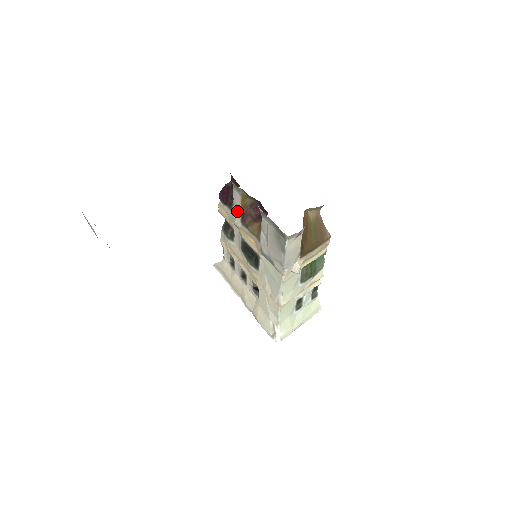
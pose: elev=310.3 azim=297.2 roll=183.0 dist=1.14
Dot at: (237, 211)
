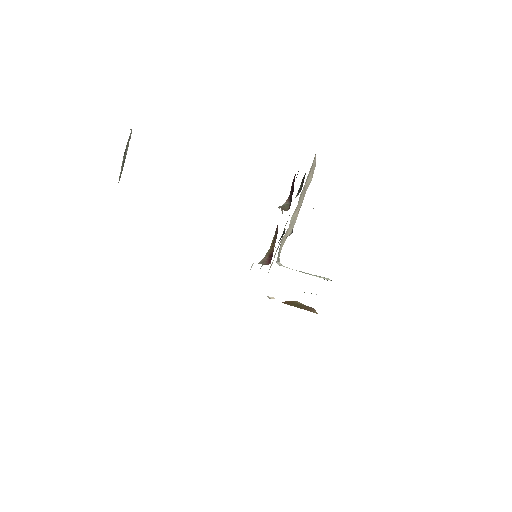
Dot at: occluded
